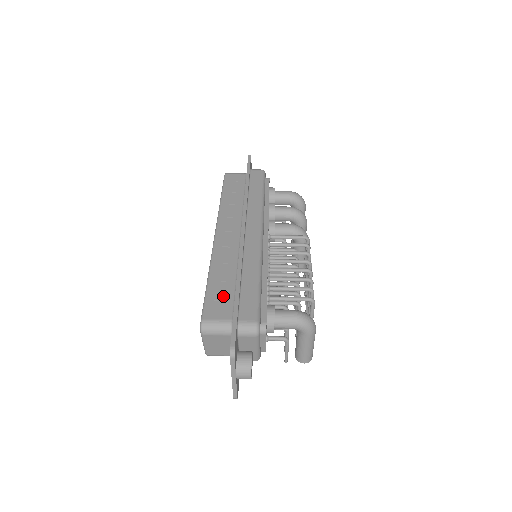
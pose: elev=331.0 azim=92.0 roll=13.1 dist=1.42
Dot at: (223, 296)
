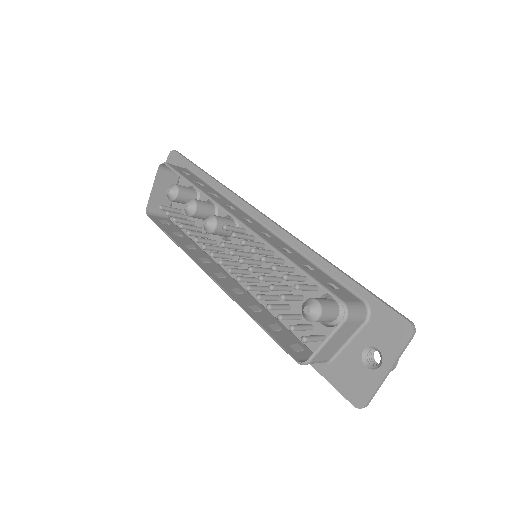
Dot at: (327, 279)
